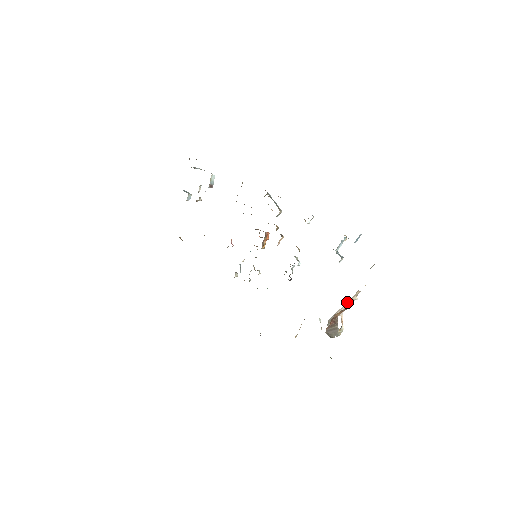
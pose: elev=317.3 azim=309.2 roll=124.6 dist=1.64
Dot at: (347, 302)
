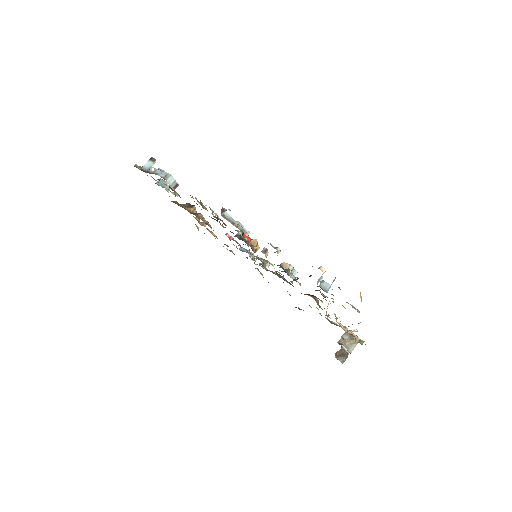
Dot at: occluded
